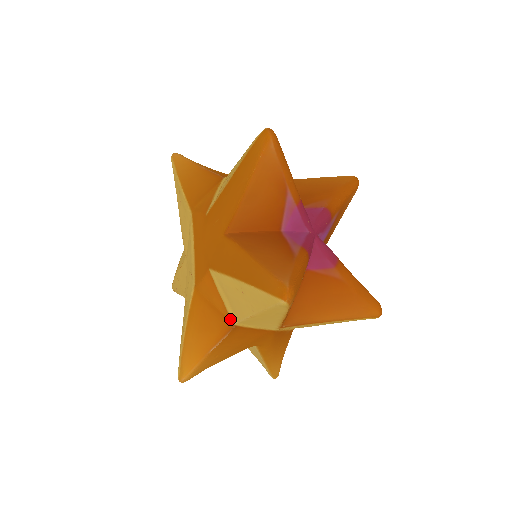
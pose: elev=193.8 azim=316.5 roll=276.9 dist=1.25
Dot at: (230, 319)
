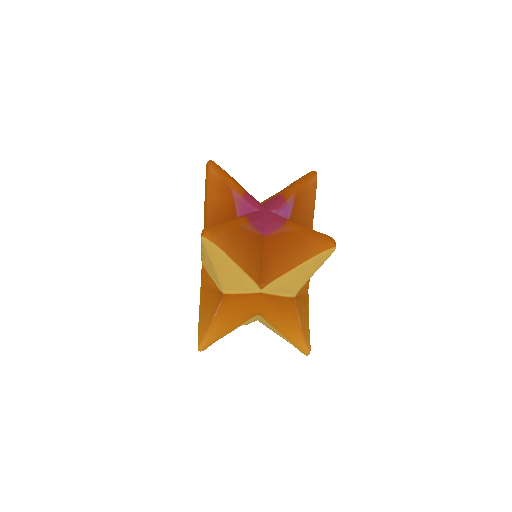
Dot at: (220, 291)
